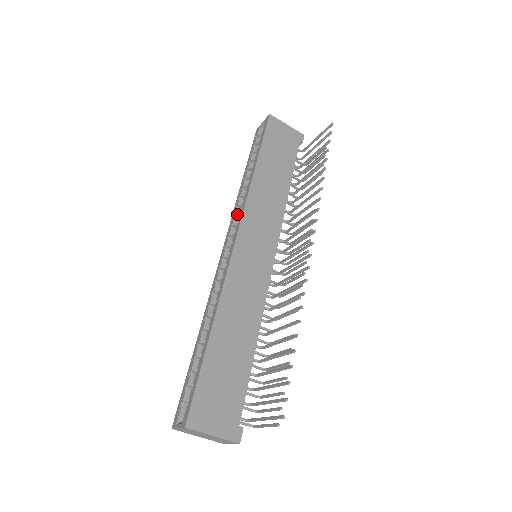
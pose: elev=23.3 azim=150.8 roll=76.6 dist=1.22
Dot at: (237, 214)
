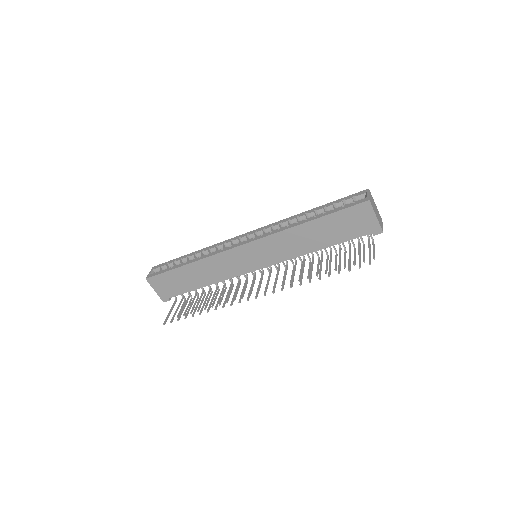
Dot at: (274, 227)
